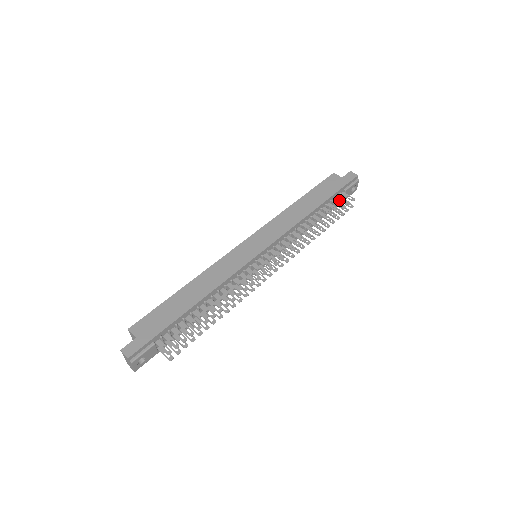
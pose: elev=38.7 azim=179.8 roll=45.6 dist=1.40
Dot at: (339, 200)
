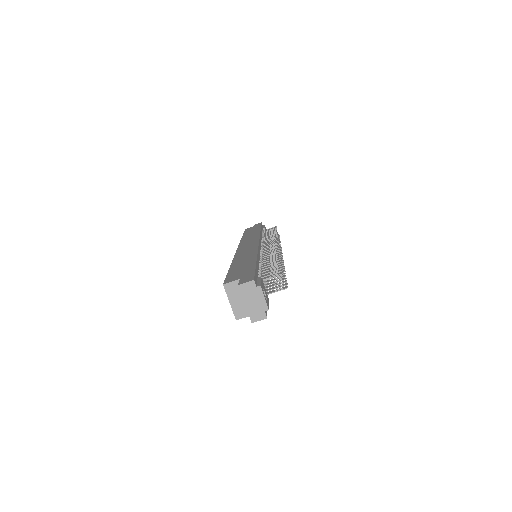
Dot at: occluded
